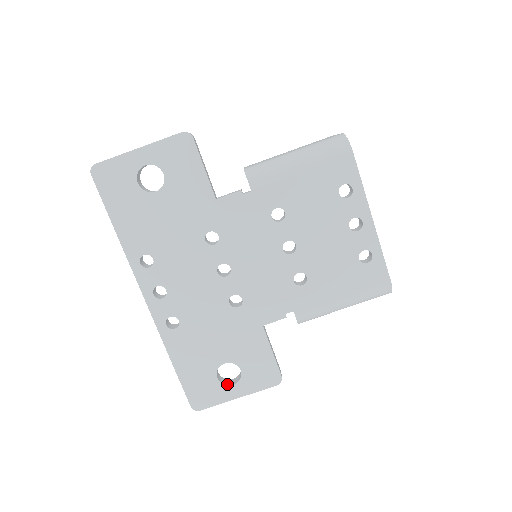
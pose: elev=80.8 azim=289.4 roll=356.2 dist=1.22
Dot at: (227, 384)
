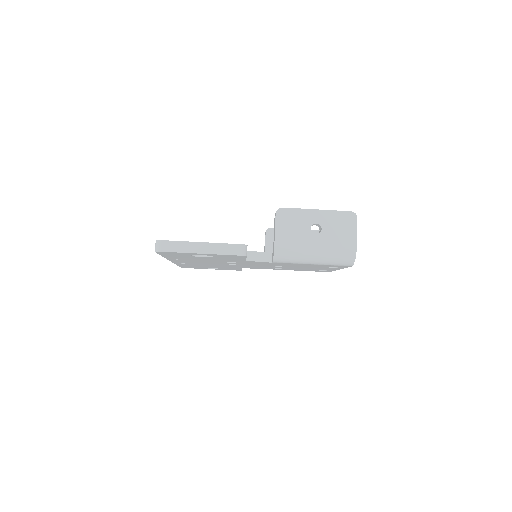
Dot at: occluded
